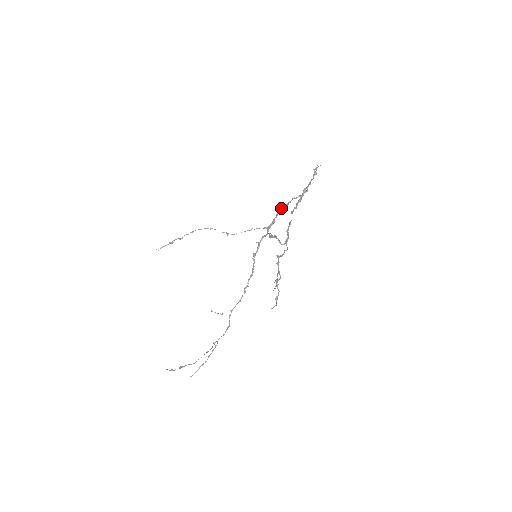
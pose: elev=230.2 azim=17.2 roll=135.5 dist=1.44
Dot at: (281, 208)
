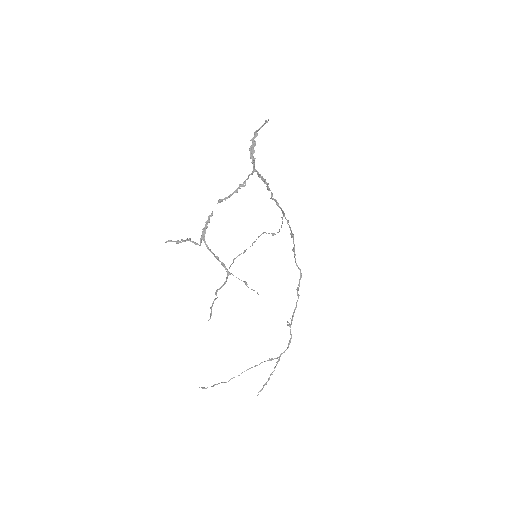
Dot at: (268, 190)
